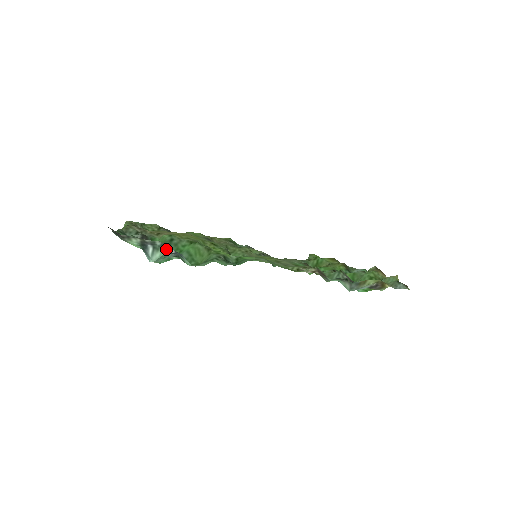
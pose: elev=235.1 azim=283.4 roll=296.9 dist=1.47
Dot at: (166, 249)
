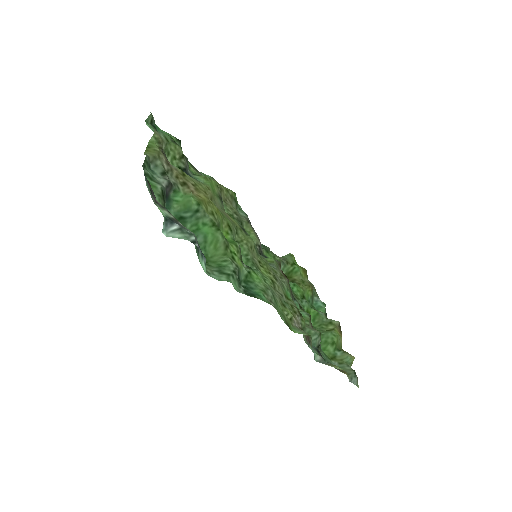
Dot at: (192, 239)
